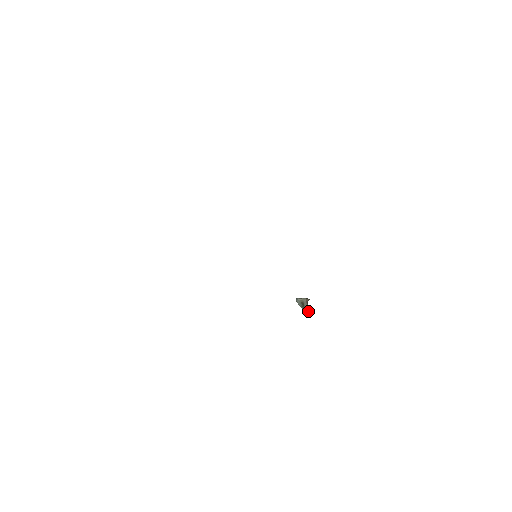
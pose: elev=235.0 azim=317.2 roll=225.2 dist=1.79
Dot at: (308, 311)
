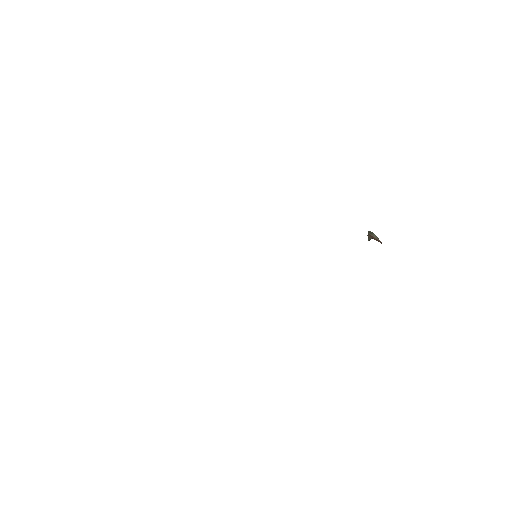
Dot at: occluded
